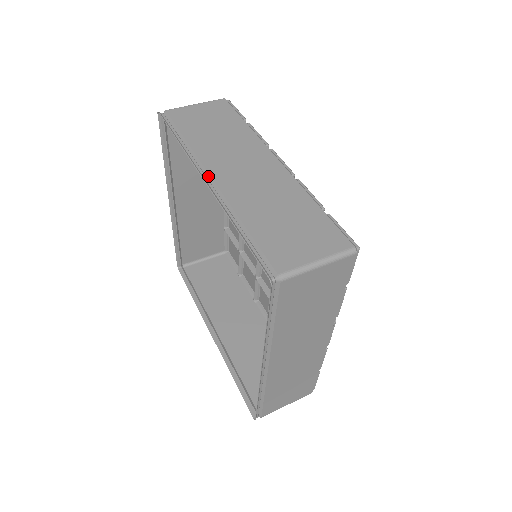
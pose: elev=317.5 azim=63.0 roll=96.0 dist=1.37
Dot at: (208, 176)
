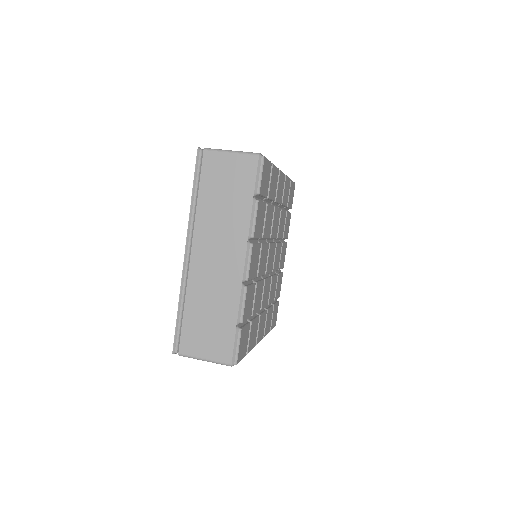
Dot at: (190, 249)
